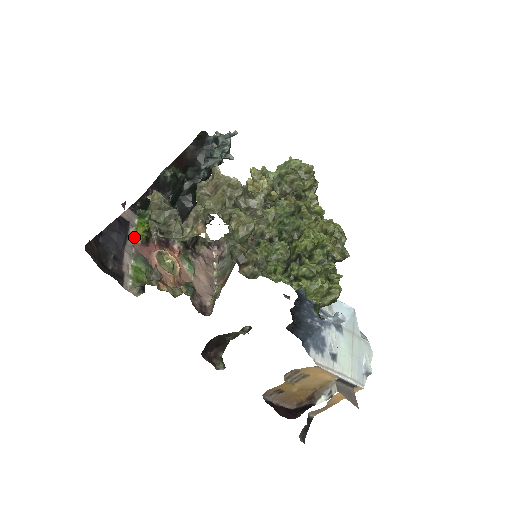
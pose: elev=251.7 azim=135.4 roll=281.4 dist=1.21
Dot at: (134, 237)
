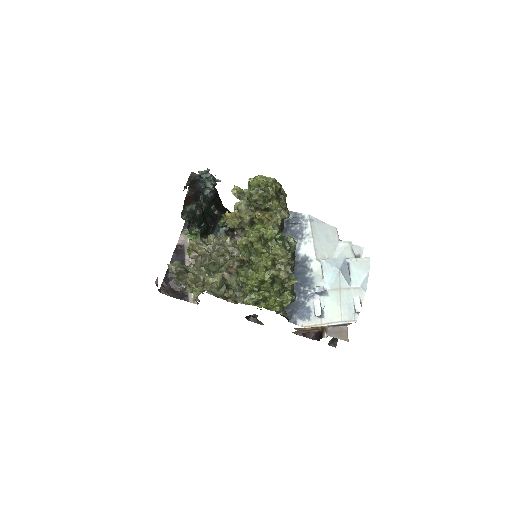
Dot at: occluded
